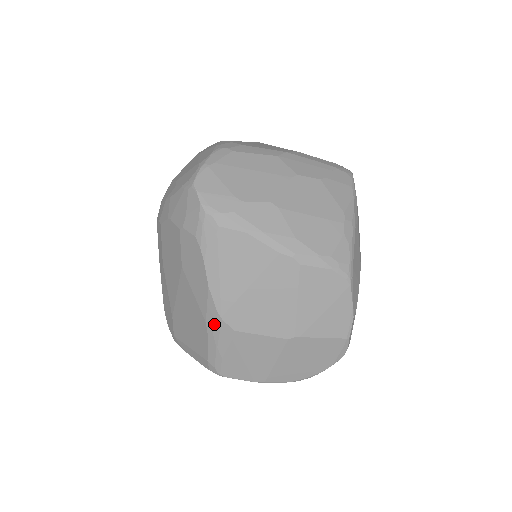
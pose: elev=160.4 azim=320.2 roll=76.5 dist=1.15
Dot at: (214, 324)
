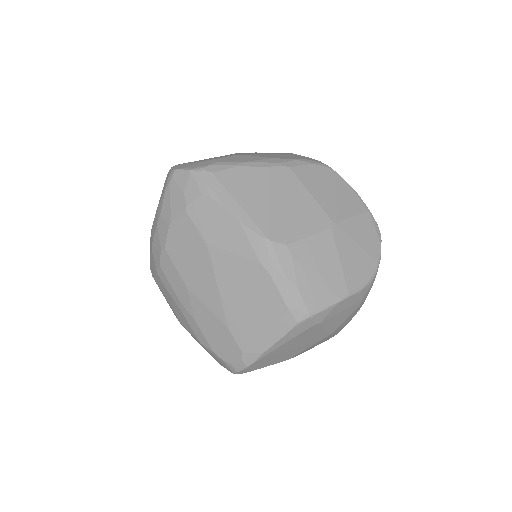
Dot at: (267, 254)
